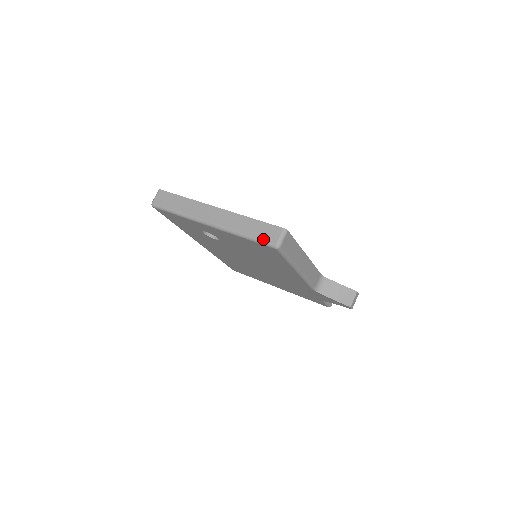
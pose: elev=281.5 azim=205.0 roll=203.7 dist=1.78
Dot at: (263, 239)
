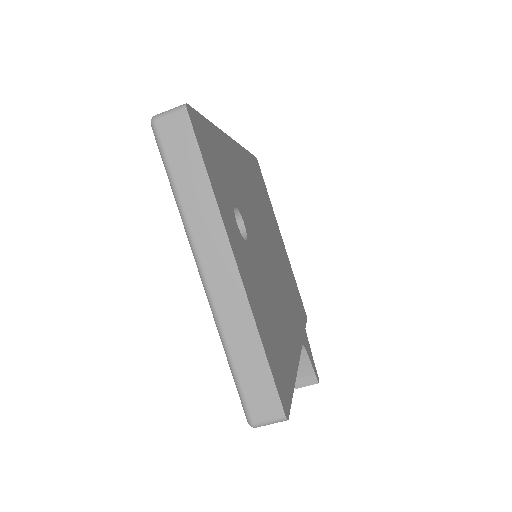
Dot at: (246, 397)
